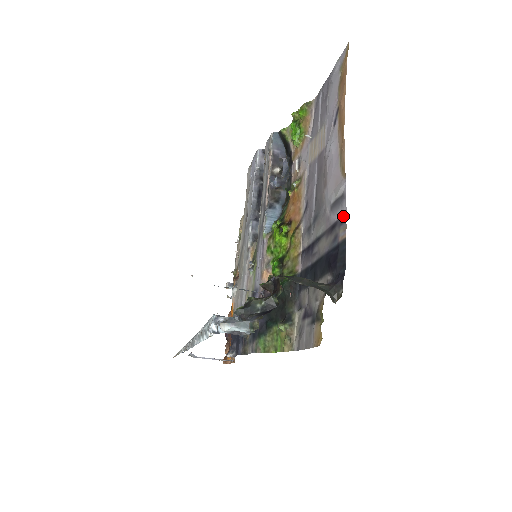
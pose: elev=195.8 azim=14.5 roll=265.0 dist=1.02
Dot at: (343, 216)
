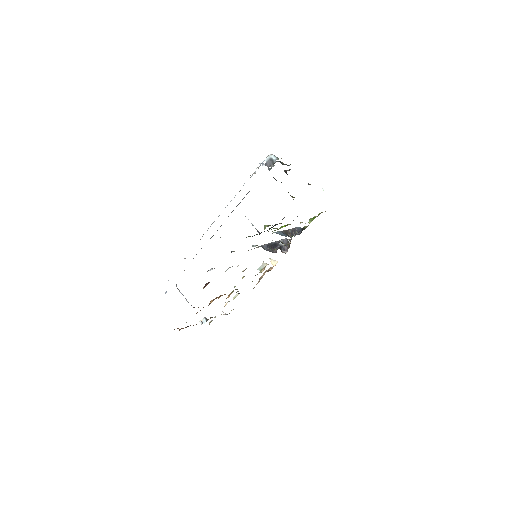
Dot at: occluded
